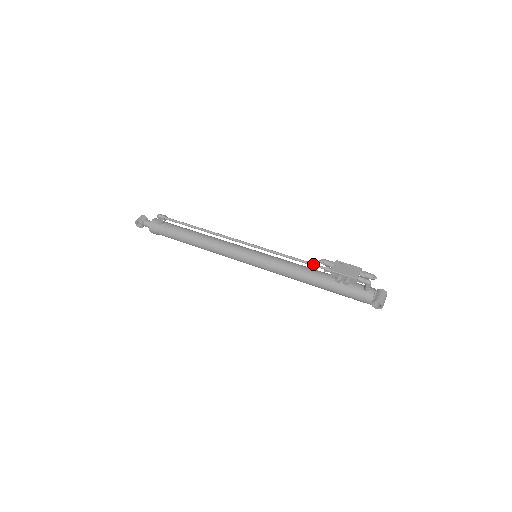
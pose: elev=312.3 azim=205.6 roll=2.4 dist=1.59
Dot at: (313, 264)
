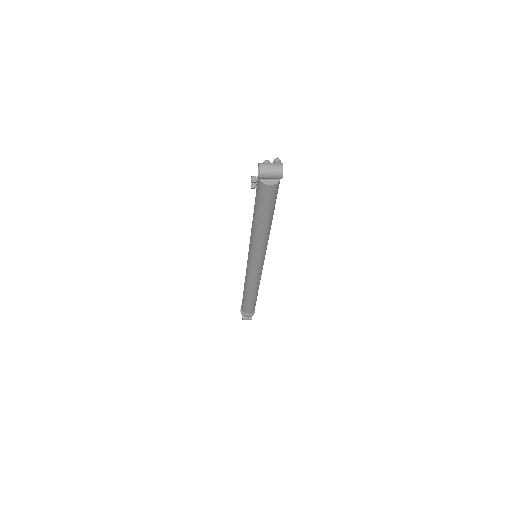
Dot at: occluded
